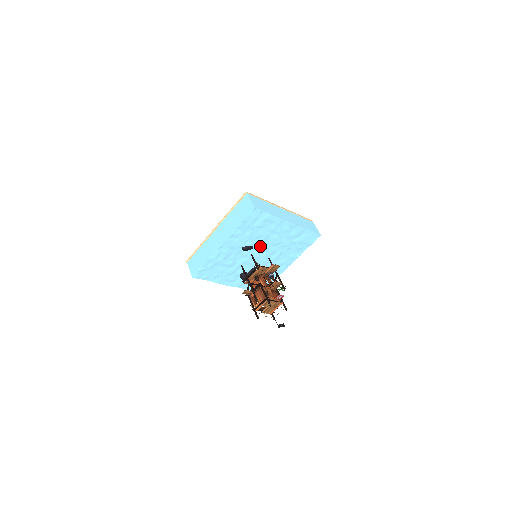
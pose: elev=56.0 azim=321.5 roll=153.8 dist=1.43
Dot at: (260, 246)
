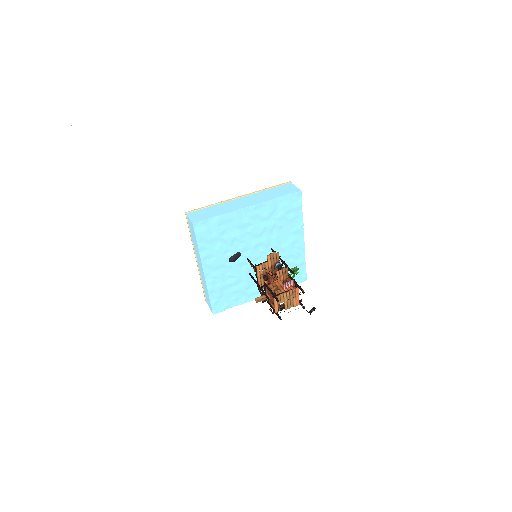
Dot at: (245, 247)
